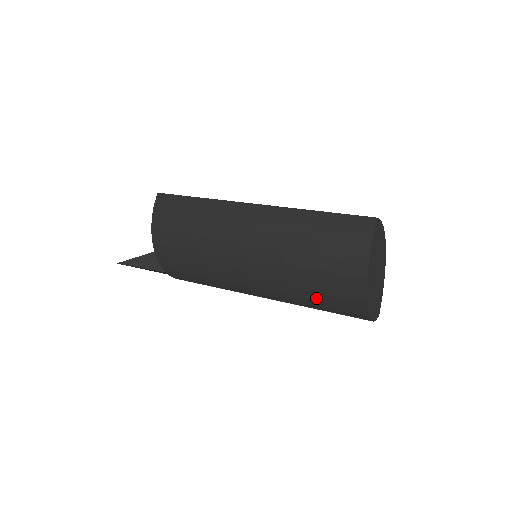
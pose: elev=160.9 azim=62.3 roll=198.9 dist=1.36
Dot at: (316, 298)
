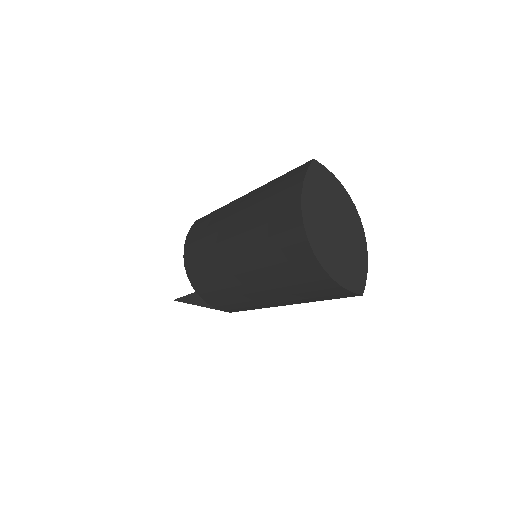
Dot at: (278, 260)
